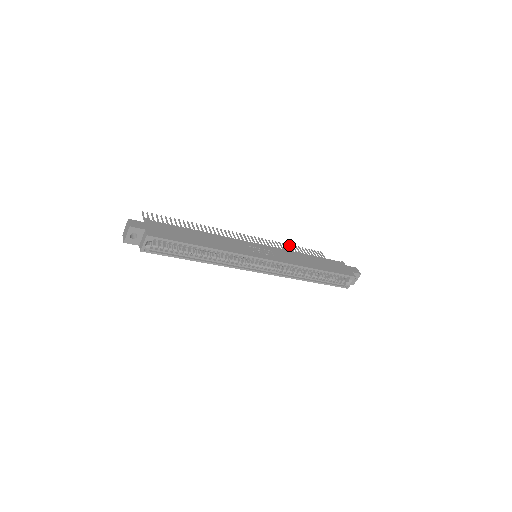
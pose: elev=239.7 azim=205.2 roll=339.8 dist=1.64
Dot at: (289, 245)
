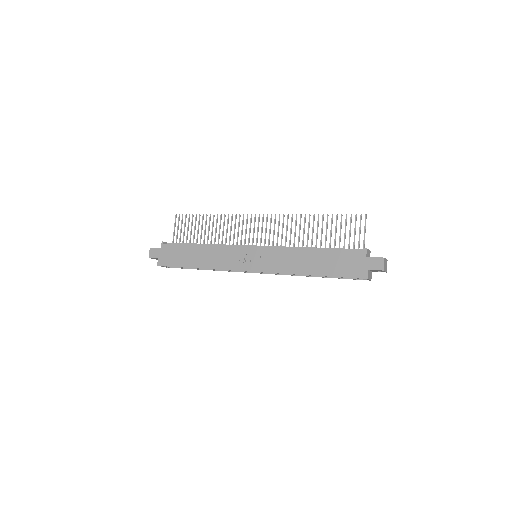
Dot at: occluded
